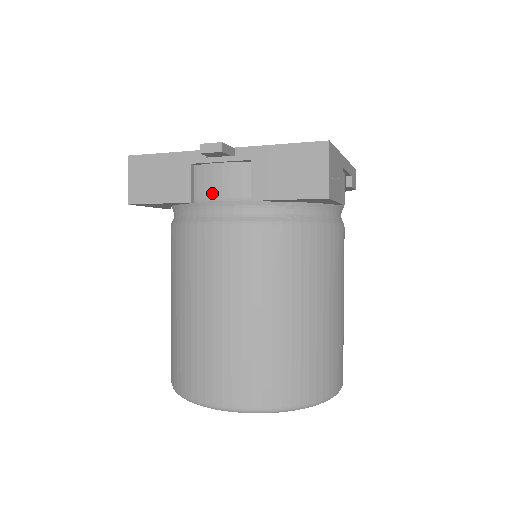
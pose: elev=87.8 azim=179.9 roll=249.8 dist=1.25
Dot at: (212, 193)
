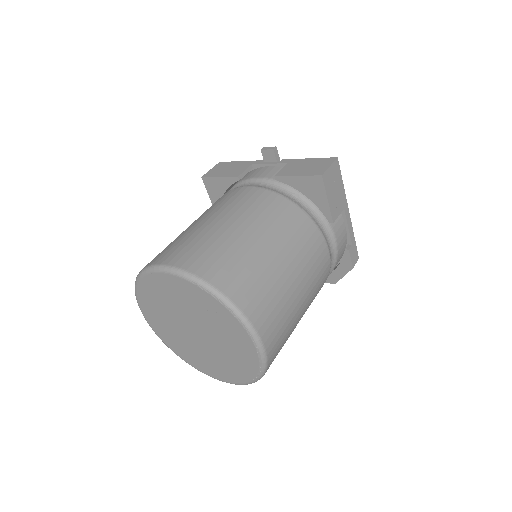
Dot at: (254, 176)
